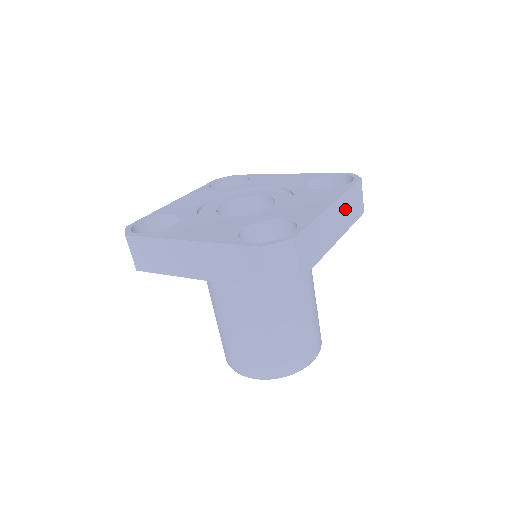
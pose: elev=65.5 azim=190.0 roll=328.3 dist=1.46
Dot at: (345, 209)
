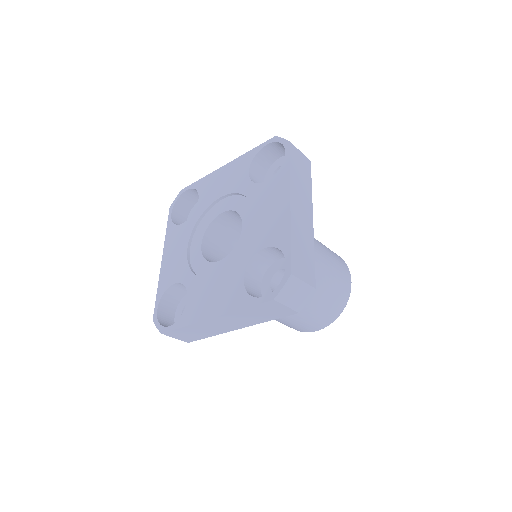
Dot at: (299, 187)
